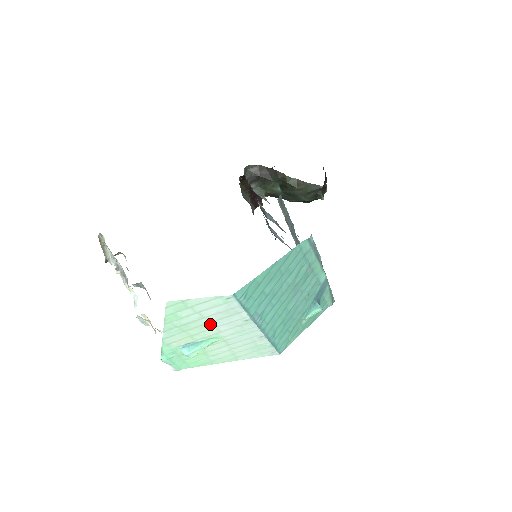
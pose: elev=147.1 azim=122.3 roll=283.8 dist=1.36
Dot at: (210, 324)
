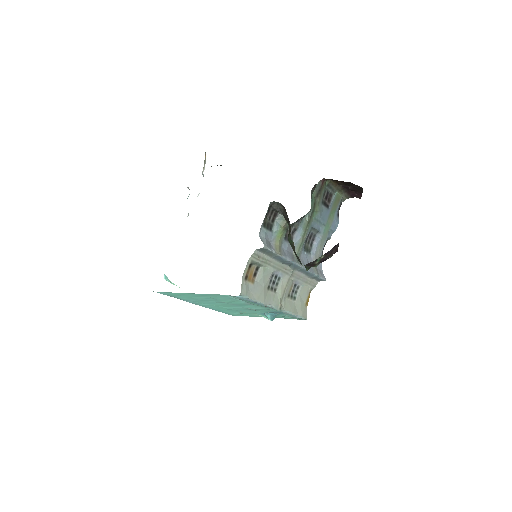
Dot at: occluded
